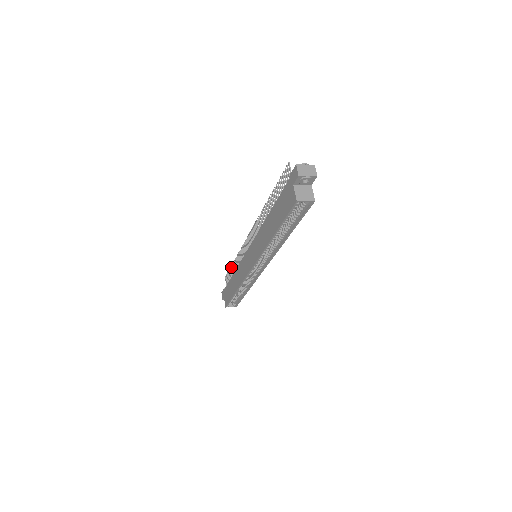
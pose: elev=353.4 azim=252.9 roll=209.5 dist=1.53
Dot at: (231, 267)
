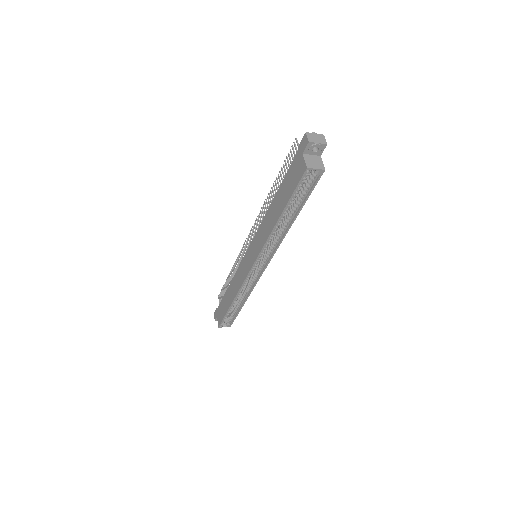
Dot at: (226, 281)
